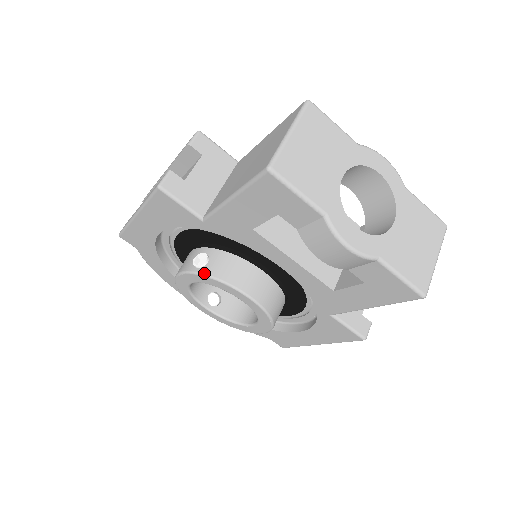
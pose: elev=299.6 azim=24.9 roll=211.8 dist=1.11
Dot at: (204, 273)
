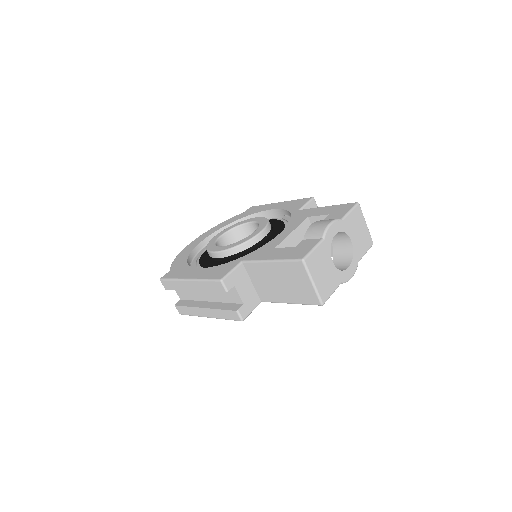
Dot at: occluded
